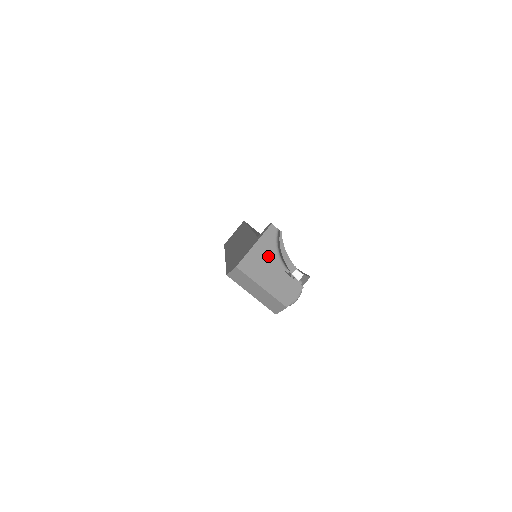
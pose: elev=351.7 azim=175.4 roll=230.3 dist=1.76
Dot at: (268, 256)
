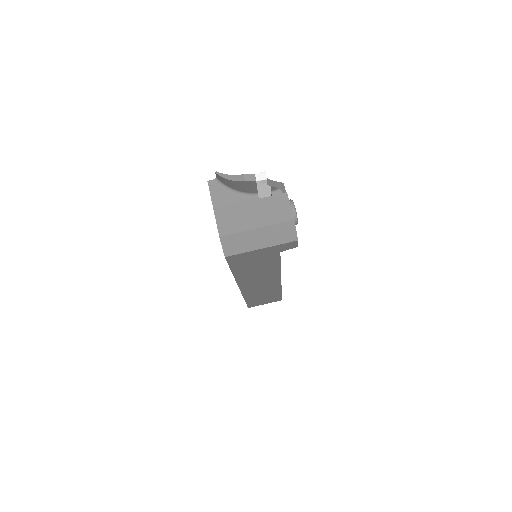
Dot at: (233, 203)
